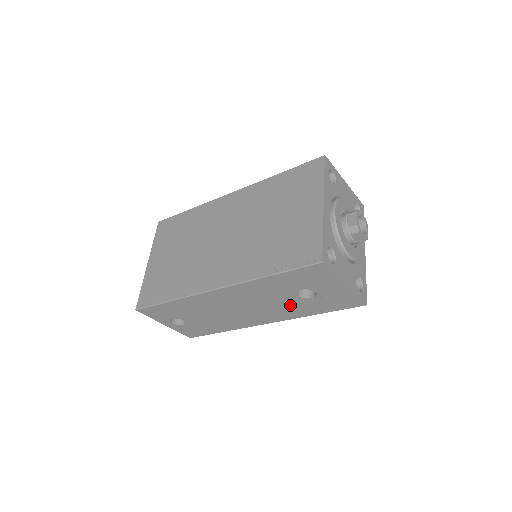
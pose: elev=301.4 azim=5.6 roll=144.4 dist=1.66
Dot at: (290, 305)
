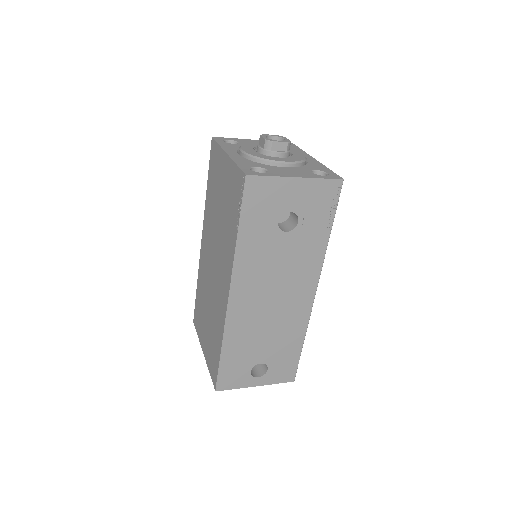
Dot at: (297, 250)
